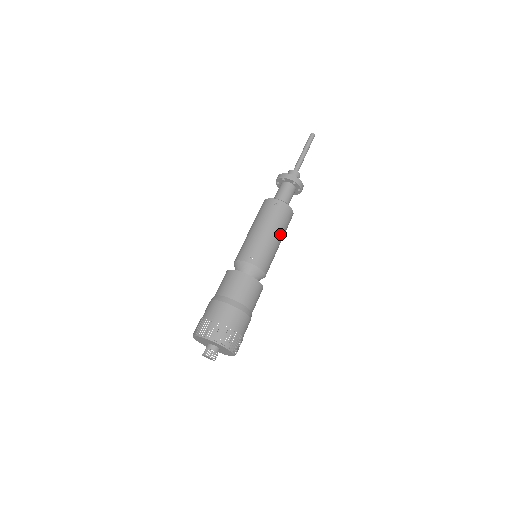
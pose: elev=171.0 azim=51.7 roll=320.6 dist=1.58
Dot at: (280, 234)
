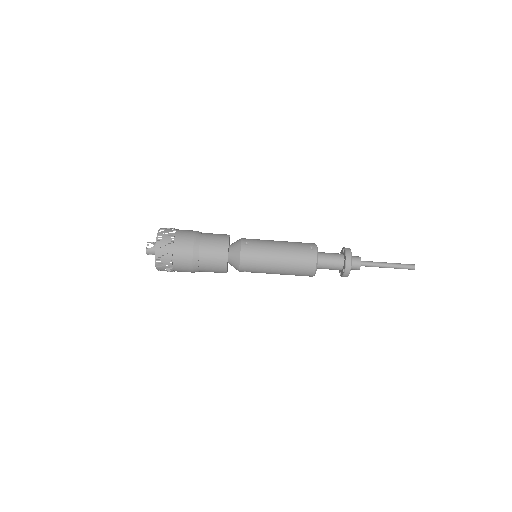
Dot at: (285, 262)
